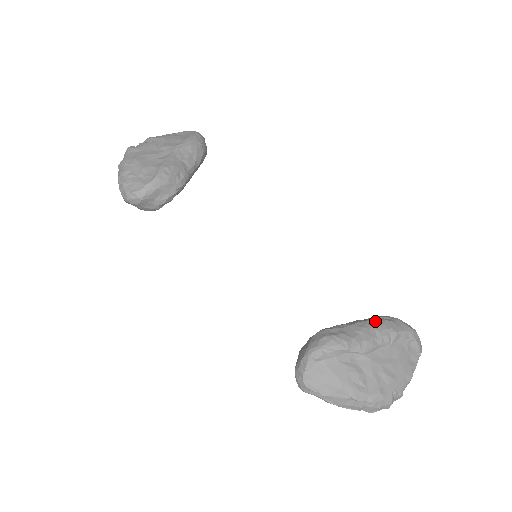
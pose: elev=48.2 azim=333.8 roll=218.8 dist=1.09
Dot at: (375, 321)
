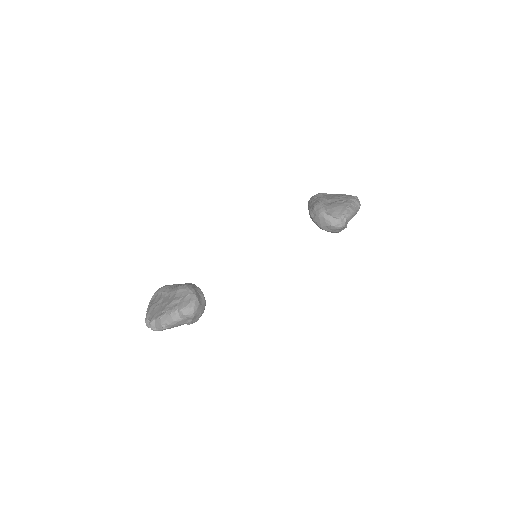
Dot at: (310, 201)
